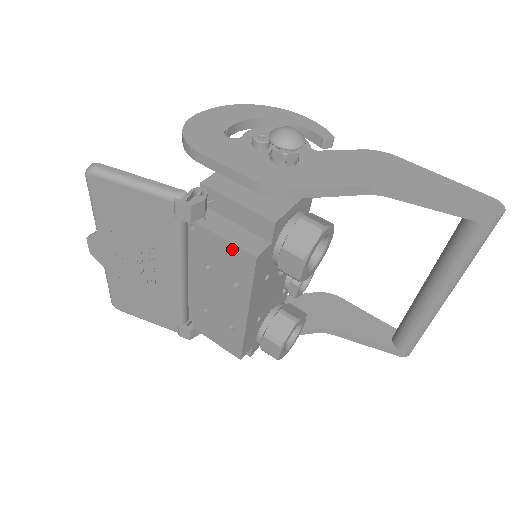
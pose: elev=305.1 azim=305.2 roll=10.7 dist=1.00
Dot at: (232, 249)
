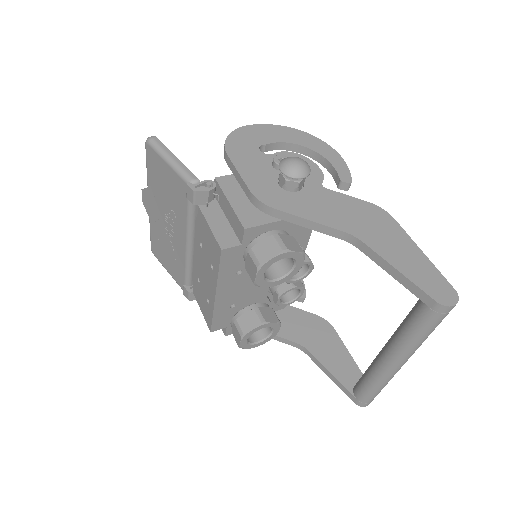
Dot at: (212, 236)
